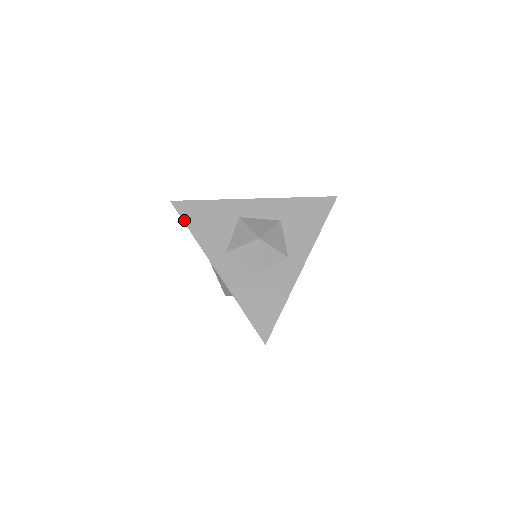
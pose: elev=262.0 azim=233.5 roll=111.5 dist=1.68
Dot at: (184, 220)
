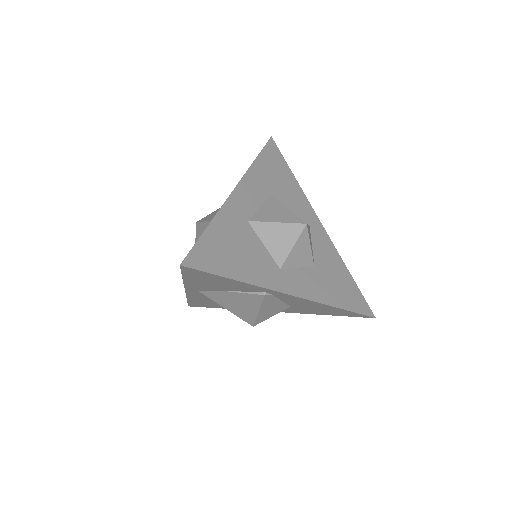
Dot at: (218, 274)
